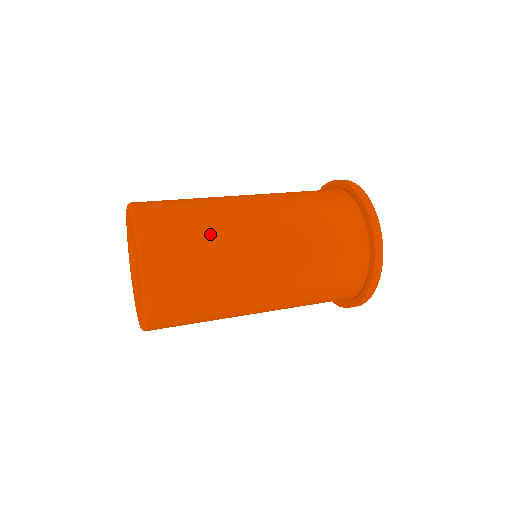
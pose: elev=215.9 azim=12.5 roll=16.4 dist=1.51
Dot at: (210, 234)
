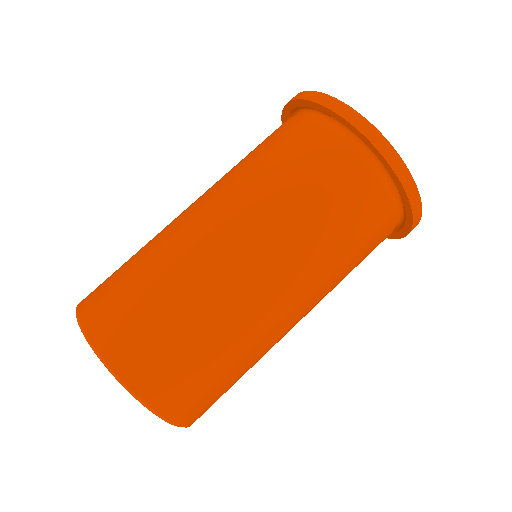
Dot at: (152, 263)
